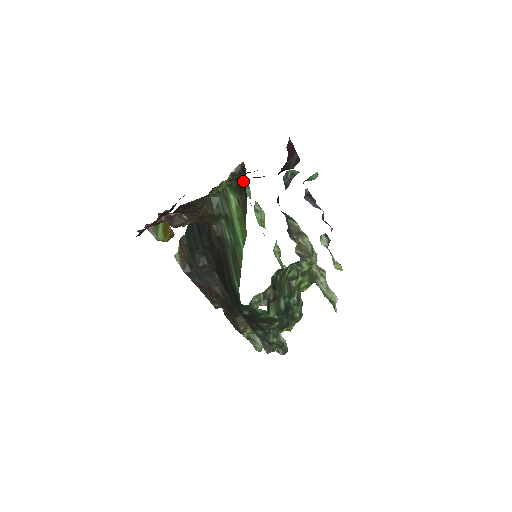
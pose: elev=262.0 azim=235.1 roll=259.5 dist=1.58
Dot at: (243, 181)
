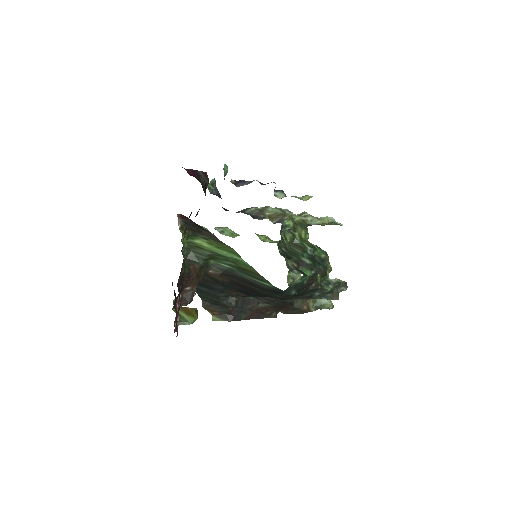
Dot at: (192, 224)
